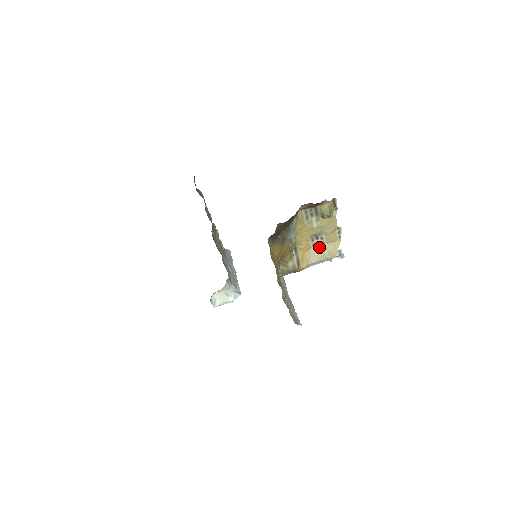
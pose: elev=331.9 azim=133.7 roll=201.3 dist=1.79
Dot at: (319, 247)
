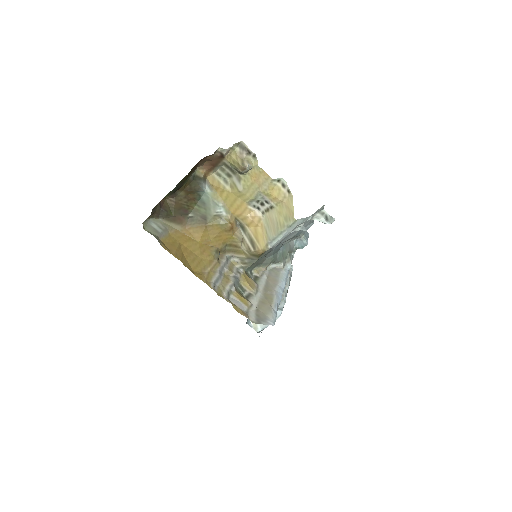
Dot at: (271, 215)
